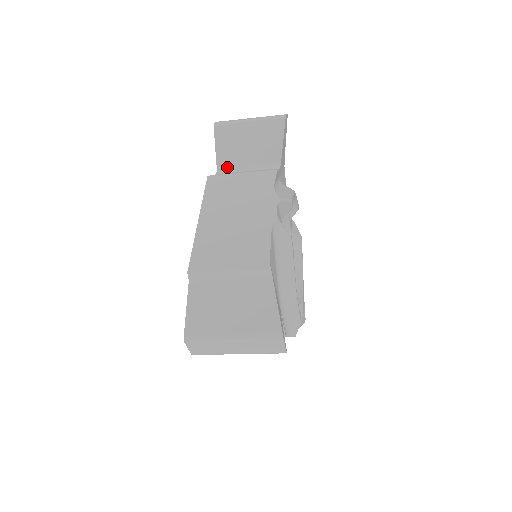
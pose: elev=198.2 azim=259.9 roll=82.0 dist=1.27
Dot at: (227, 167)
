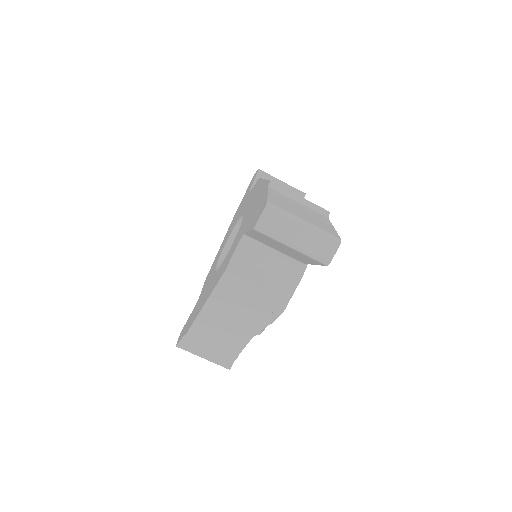
Dot at: occluded
